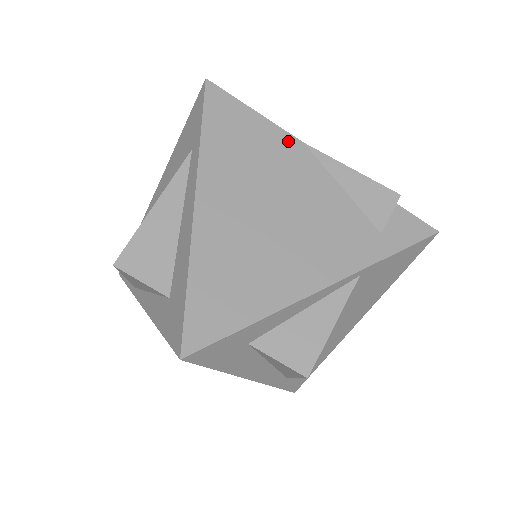
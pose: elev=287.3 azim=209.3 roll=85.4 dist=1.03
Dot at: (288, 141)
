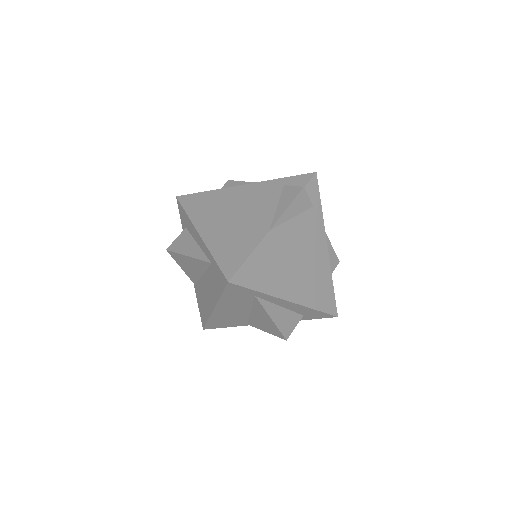
Dot at: (268, 240)
